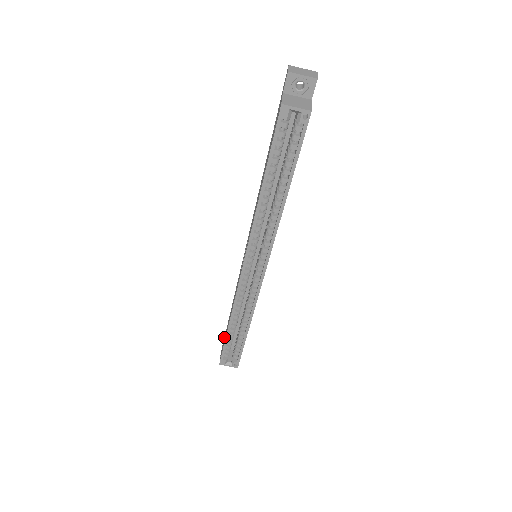
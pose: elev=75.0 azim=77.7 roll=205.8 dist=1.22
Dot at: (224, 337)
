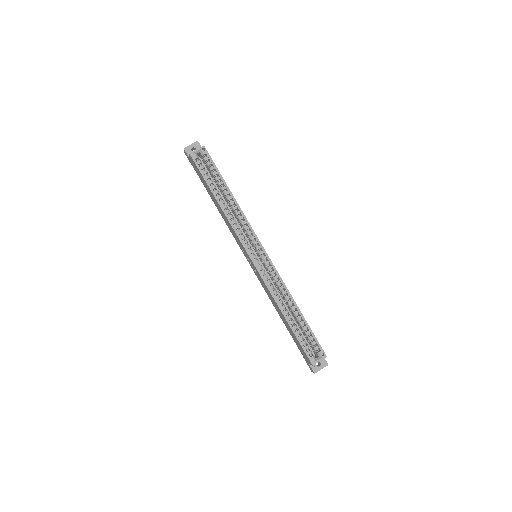
Dot at: occluded
